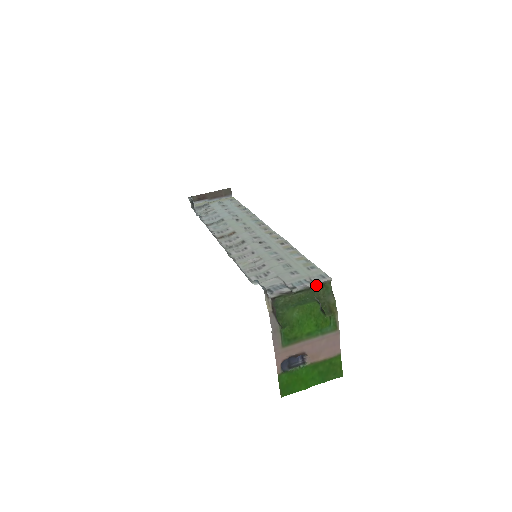
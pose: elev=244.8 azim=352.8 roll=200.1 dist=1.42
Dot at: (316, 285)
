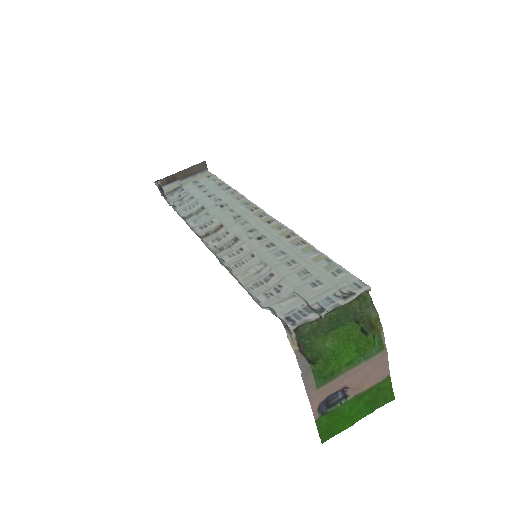
Dot at: (351, 300)
